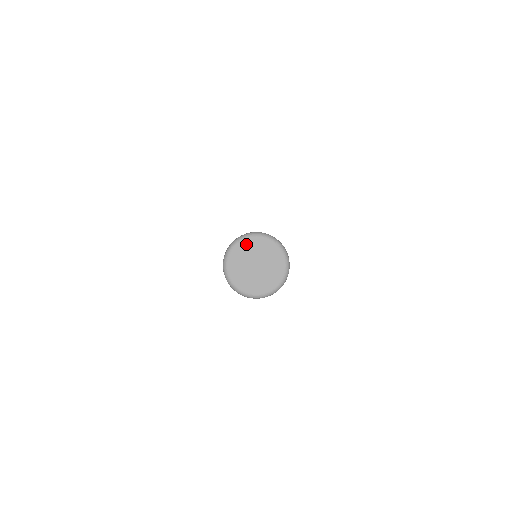
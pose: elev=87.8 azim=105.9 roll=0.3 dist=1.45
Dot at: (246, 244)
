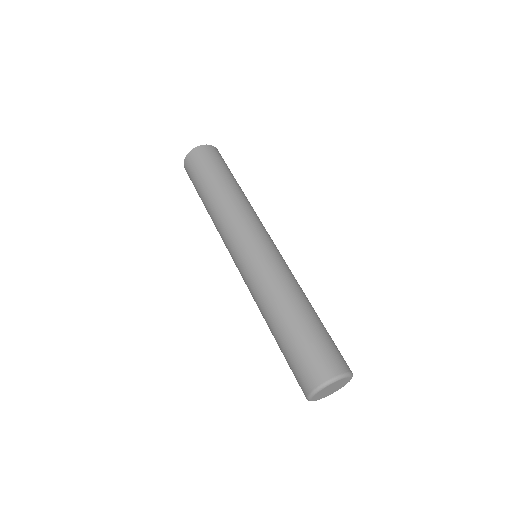
Dot at: (316, 396)
